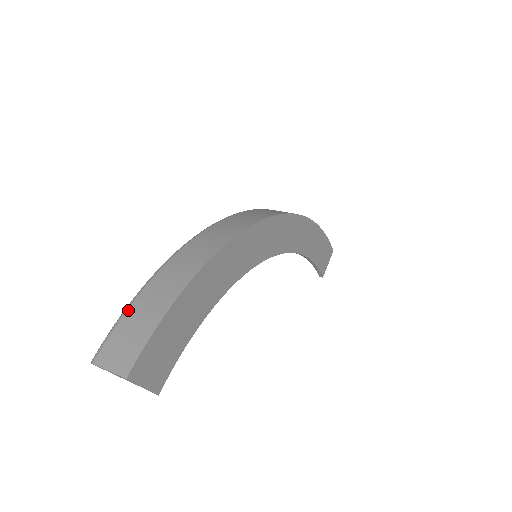
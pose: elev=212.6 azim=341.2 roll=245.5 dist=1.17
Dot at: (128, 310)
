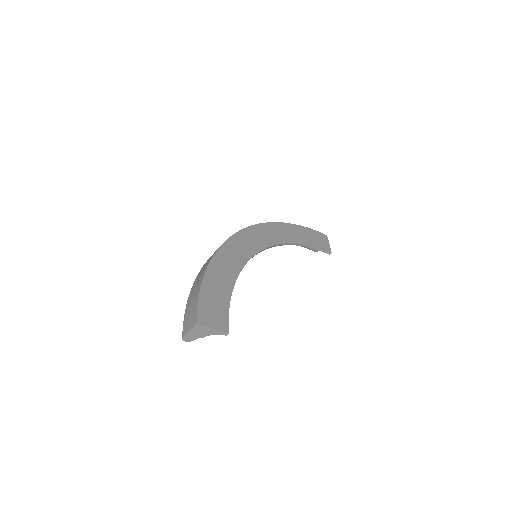
Dot at: (186, 307)
